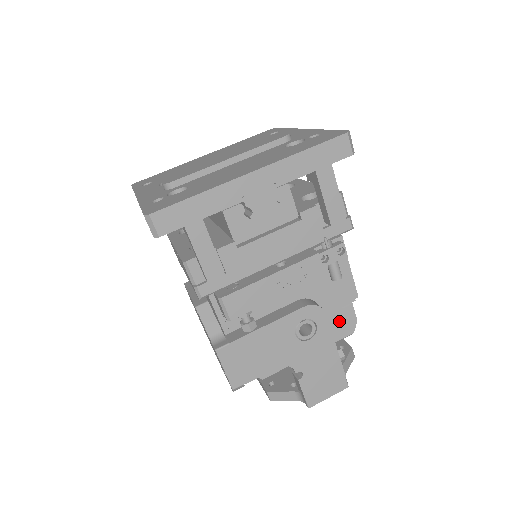
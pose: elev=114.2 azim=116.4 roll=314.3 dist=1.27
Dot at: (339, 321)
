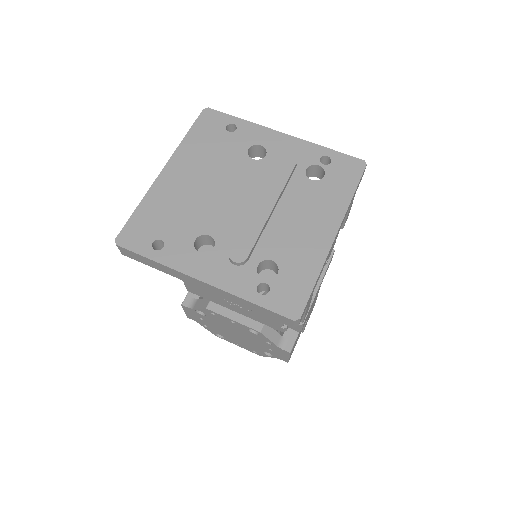
Dot at: occluded
